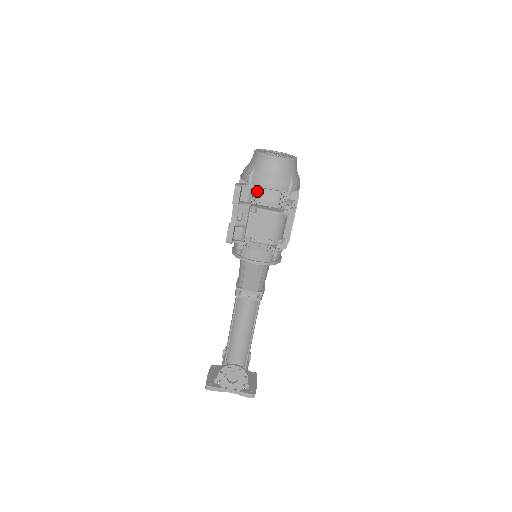
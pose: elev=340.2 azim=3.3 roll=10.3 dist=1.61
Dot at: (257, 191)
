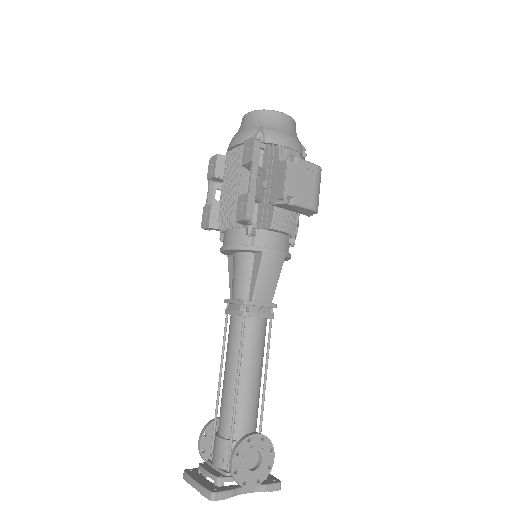
Dot at: (270, 153)
